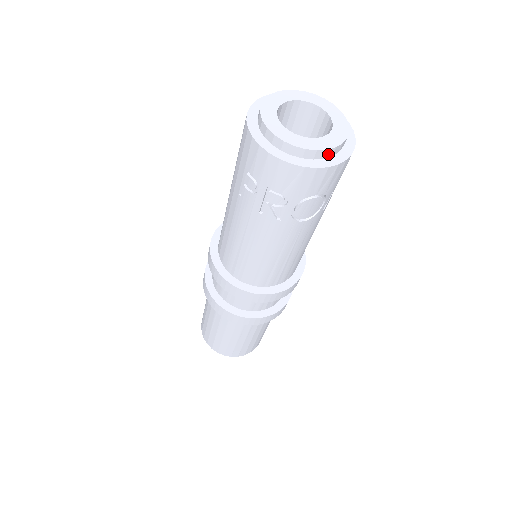
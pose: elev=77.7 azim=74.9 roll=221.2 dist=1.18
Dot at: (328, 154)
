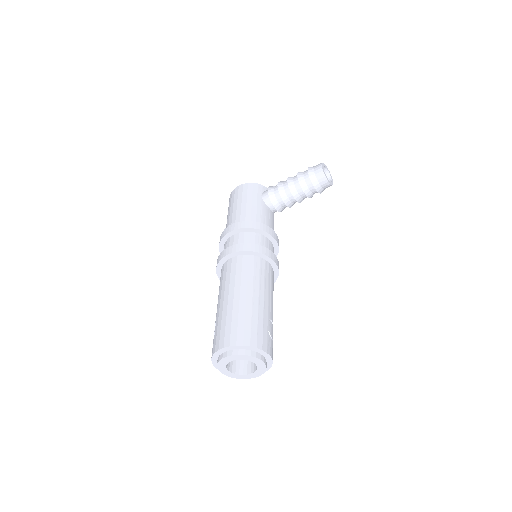
Dot at: occluded
